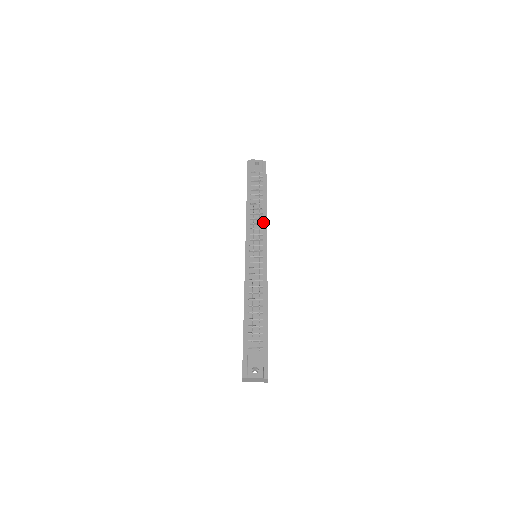
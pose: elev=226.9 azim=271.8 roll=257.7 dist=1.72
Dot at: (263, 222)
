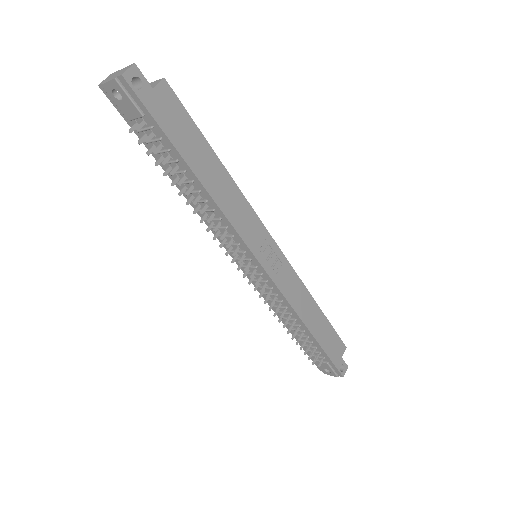
Dot at: (225, 223)
